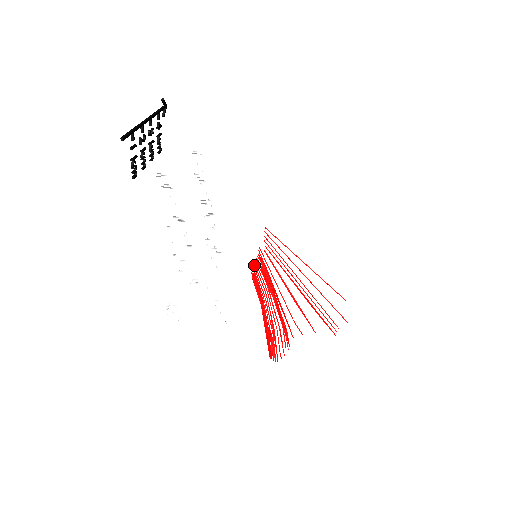
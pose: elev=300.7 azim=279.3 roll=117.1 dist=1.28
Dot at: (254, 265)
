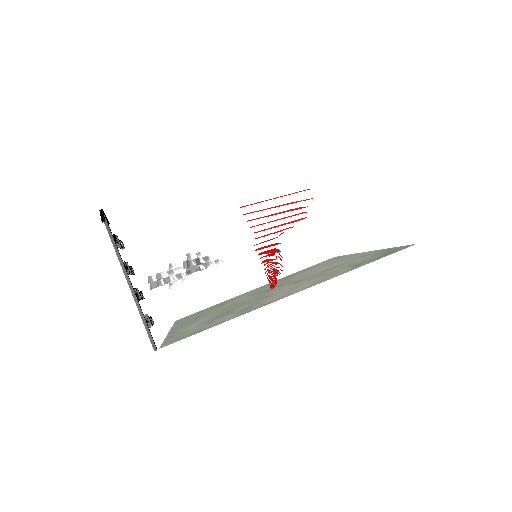
Dot at: occluded
